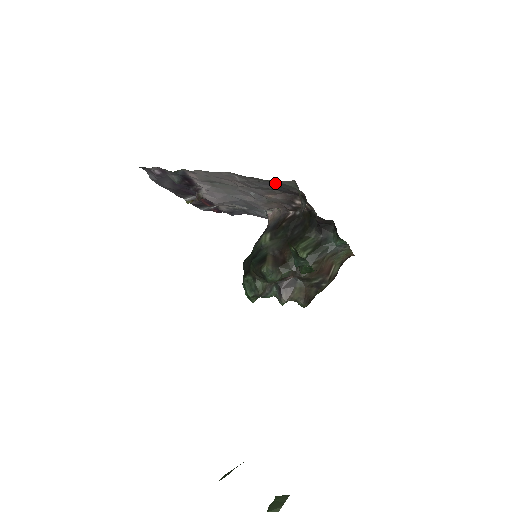
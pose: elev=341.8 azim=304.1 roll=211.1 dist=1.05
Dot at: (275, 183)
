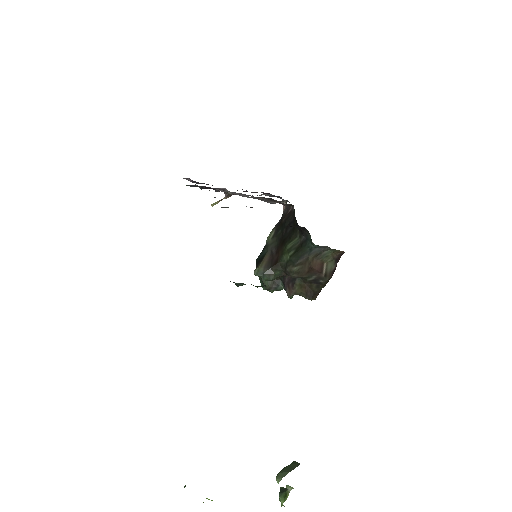
Dot at: occluded
